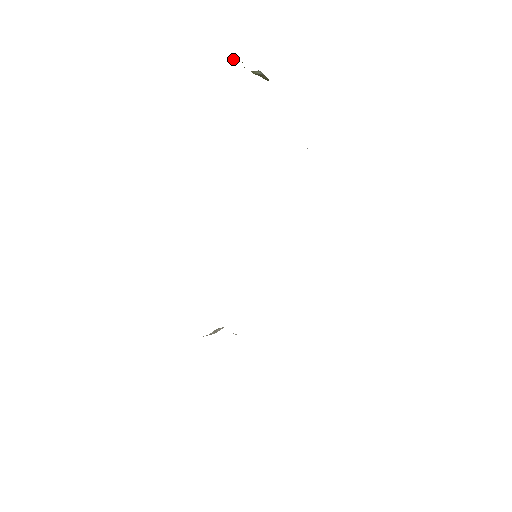
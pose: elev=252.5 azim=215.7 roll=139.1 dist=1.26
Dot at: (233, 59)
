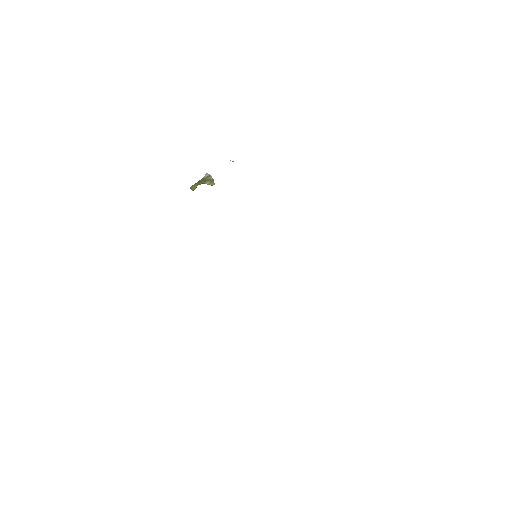
Dot at: (191, 189)
